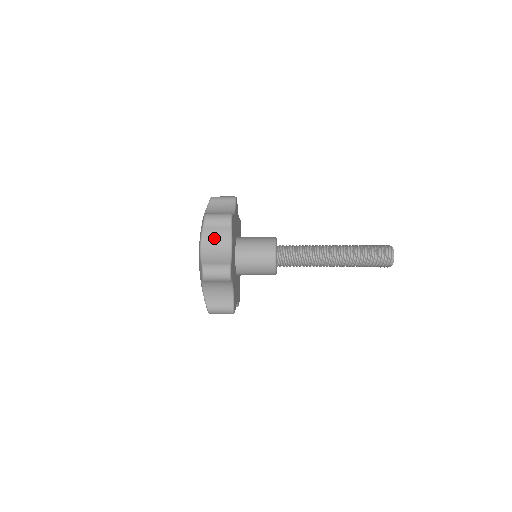
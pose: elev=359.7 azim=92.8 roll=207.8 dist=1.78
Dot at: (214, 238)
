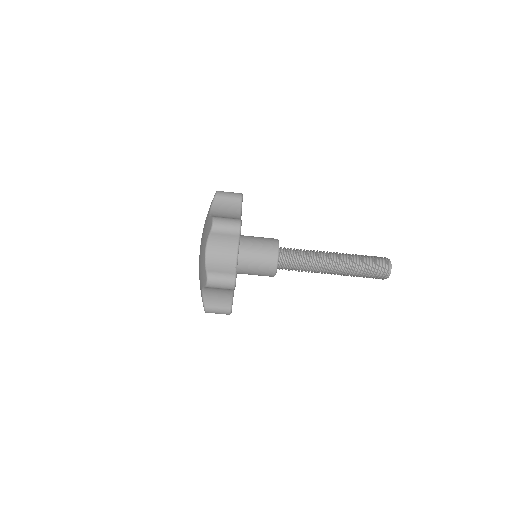
Dot at: (224, 207)
